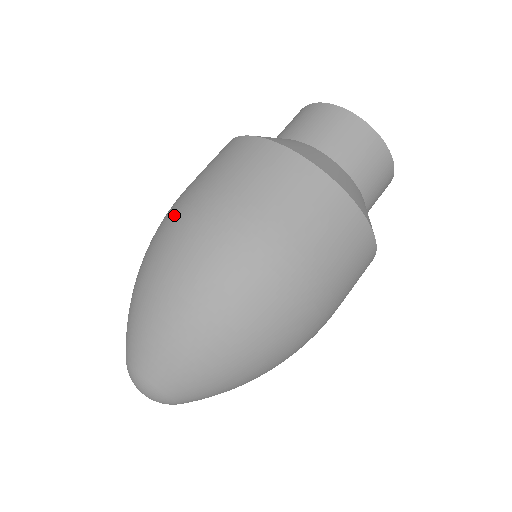
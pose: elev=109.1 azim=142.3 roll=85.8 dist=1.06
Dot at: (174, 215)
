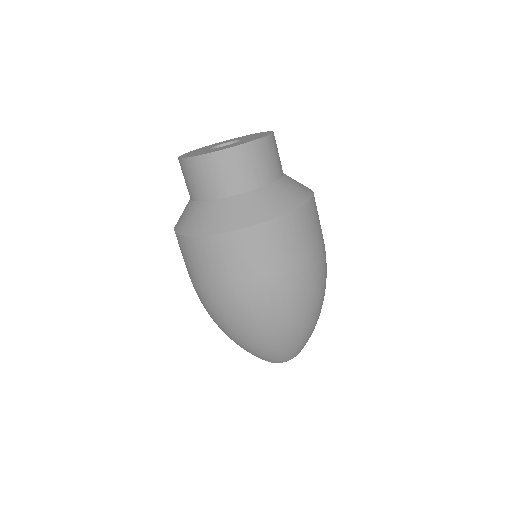
Dot at: (280, 300)
